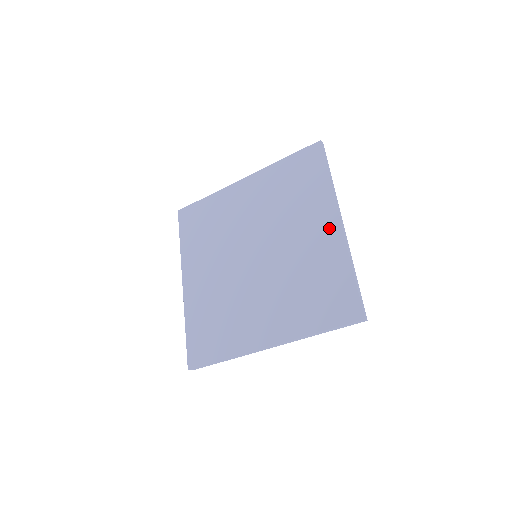
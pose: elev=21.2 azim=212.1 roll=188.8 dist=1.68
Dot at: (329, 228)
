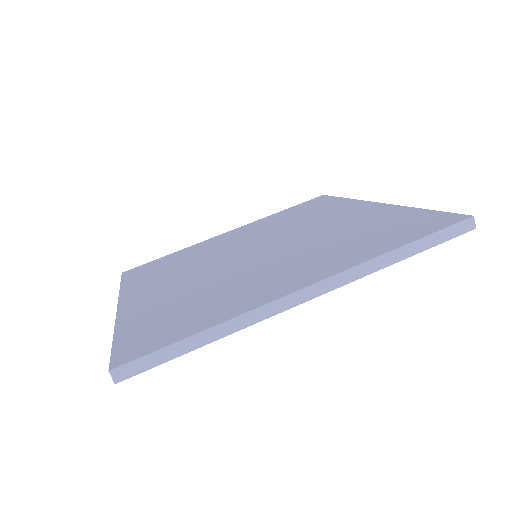
Dot at: (364, 208)
